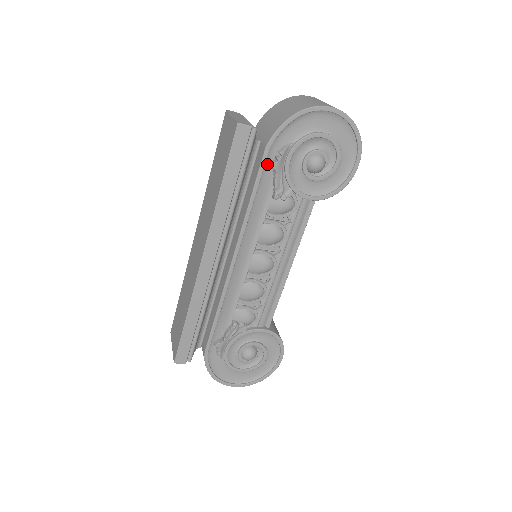
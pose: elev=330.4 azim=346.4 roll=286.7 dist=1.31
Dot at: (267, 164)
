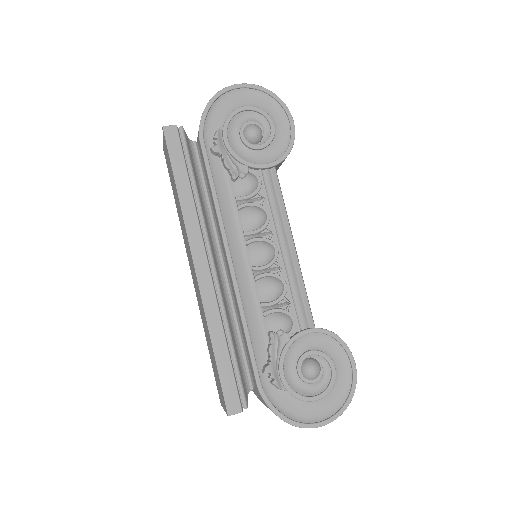
Dot at: (209, 153)
